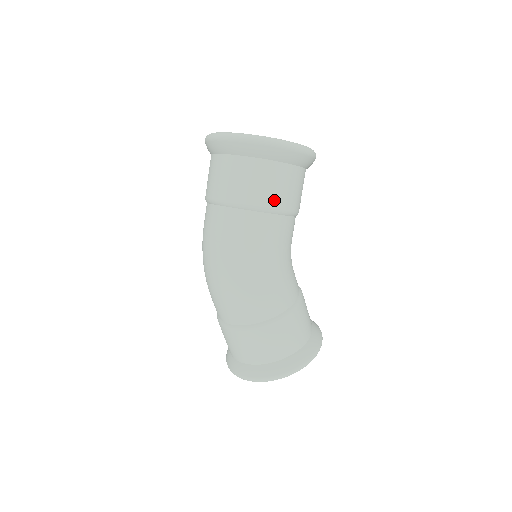
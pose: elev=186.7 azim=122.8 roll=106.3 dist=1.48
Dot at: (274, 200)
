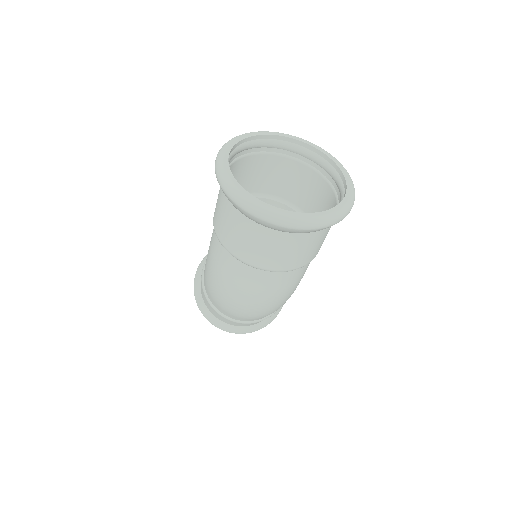
Dot at: occluded
